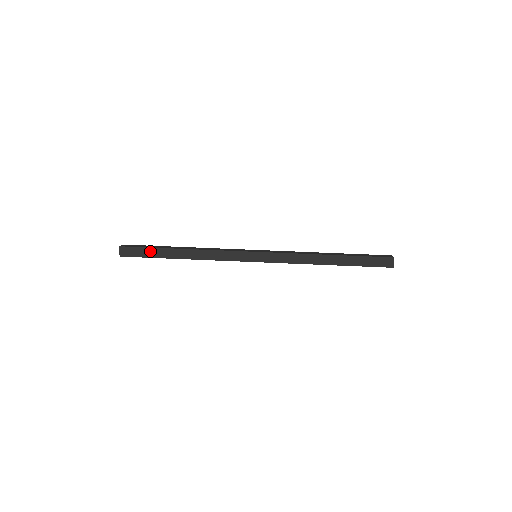
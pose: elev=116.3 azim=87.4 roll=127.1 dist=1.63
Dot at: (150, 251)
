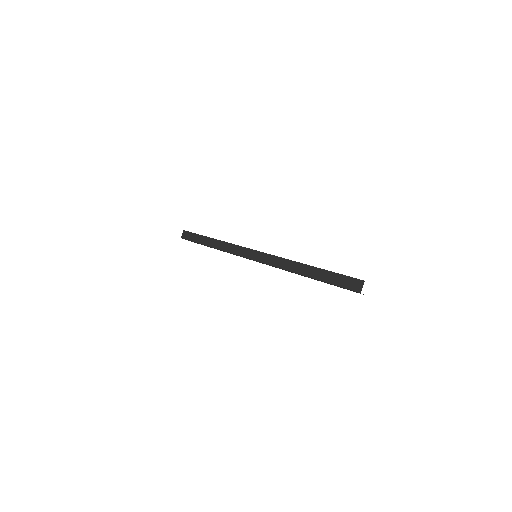
Dot at: (196, 237)
